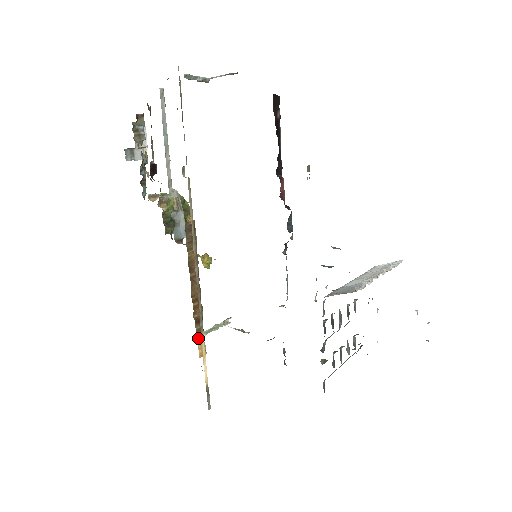
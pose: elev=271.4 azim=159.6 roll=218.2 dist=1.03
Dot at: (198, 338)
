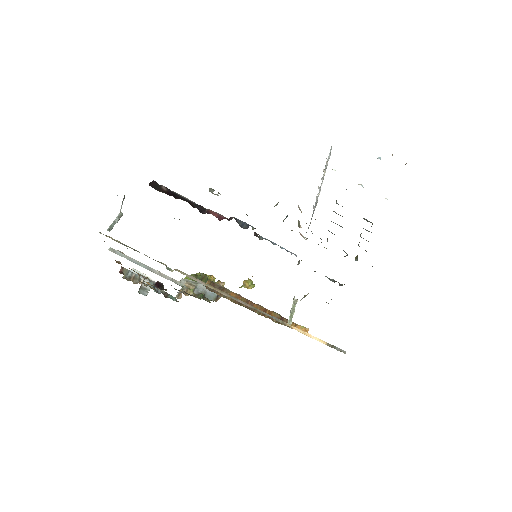
Dot at: (292, 328)
